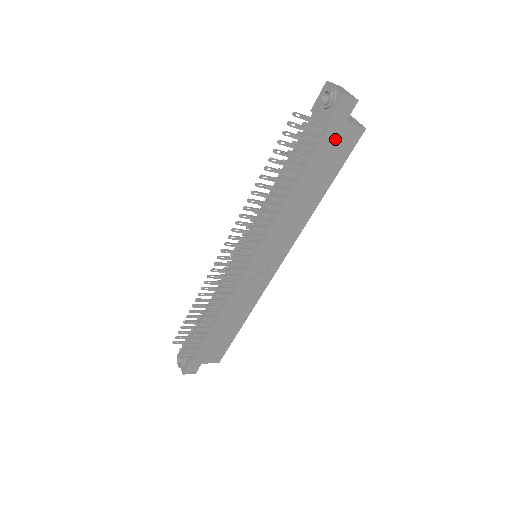
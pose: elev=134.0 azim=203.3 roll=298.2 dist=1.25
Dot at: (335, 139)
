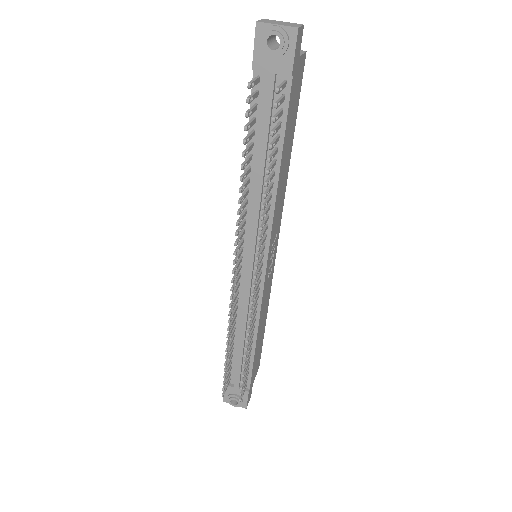
Dot at: (295, 84)
